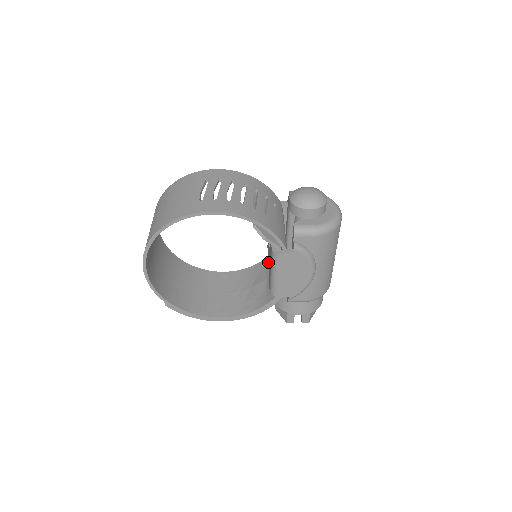
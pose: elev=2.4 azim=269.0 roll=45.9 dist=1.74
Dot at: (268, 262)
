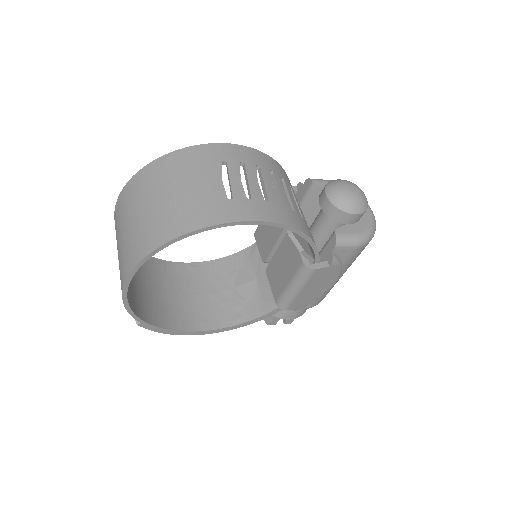
Dot at: (265, 261)
